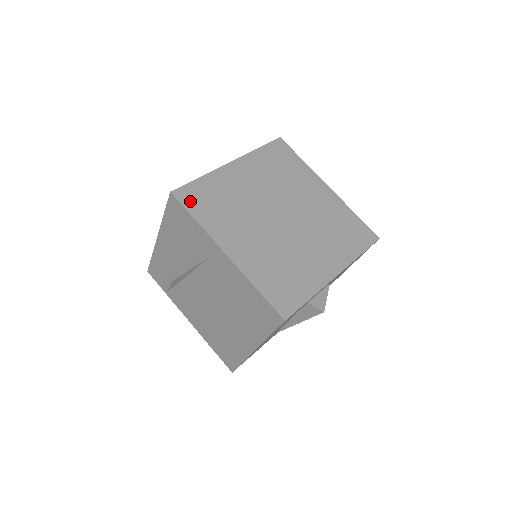
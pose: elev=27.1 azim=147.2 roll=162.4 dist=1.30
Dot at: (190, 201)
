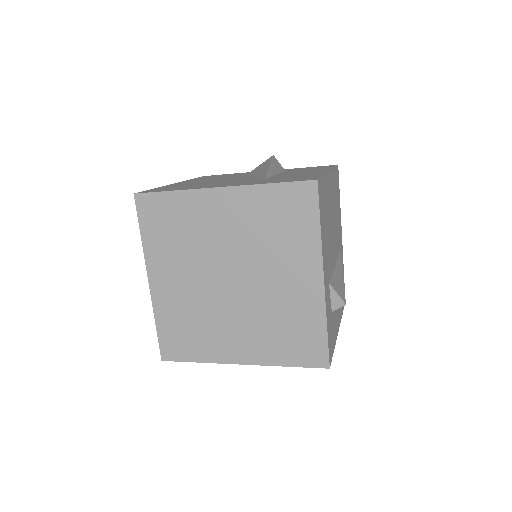
Dot at: (147, 213)
